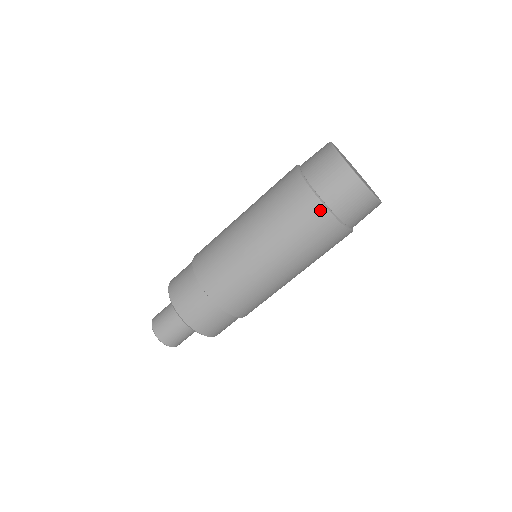
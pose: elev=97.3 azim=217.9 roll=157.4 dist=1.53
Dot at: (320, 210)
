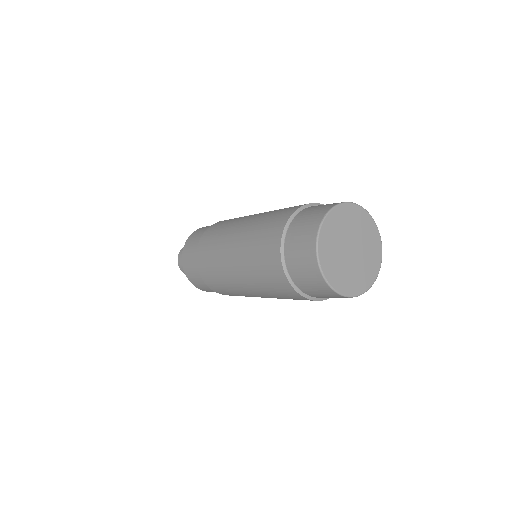
Dot at: (277, 260)
